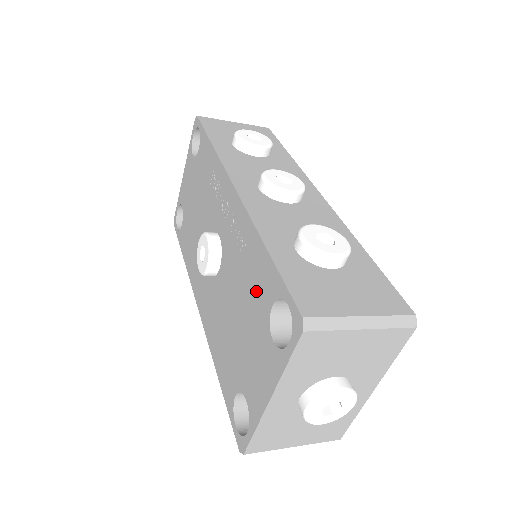
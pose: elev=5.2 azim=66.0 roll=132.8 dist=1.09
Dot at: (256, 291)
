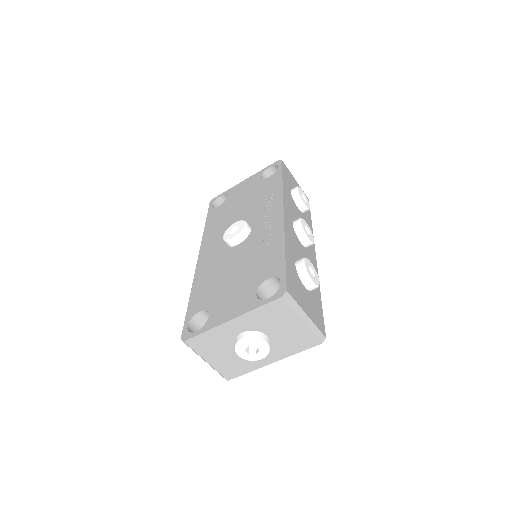
Dot at: (261, 267)
